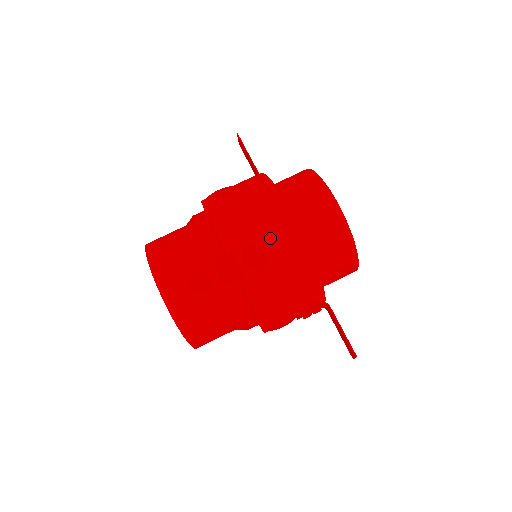
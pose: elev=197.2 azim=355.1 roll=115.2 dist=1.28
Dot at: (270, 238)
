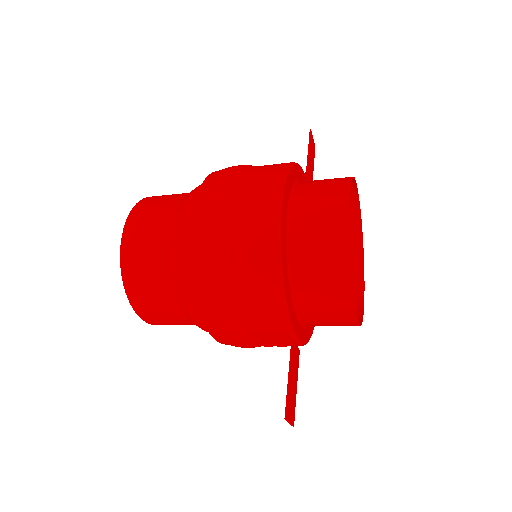
Dot at: (242, 217)
